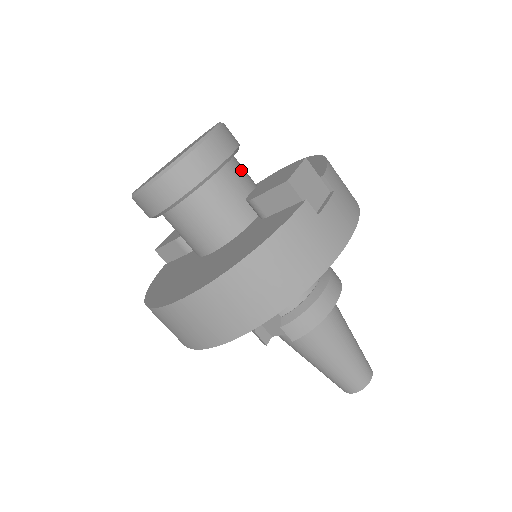
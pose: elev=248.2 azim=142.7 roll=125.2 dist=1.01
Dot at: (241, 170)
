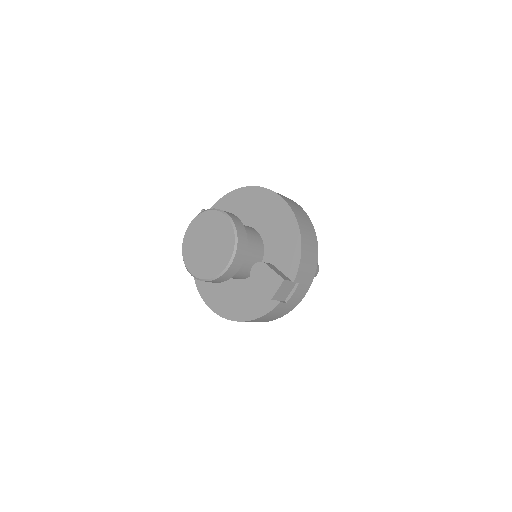
Dot at: (248, 254)
